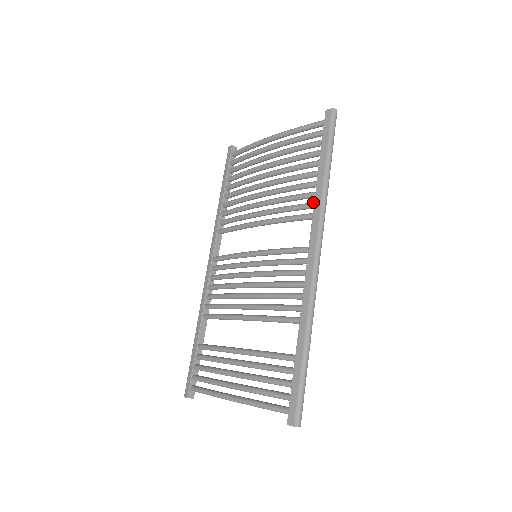
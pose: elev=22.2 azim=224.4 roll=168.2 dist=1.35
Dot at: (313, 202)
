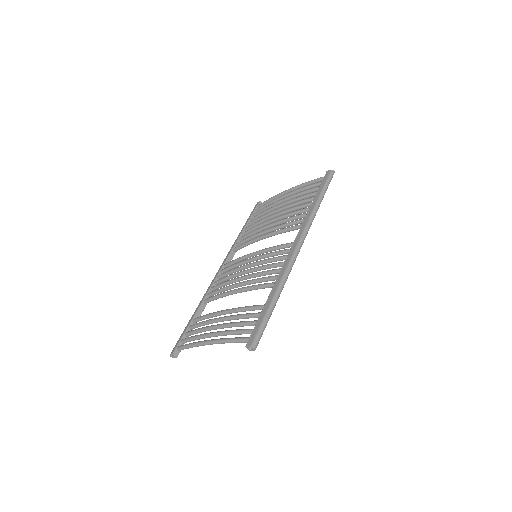
Dot at: (305, 218)
